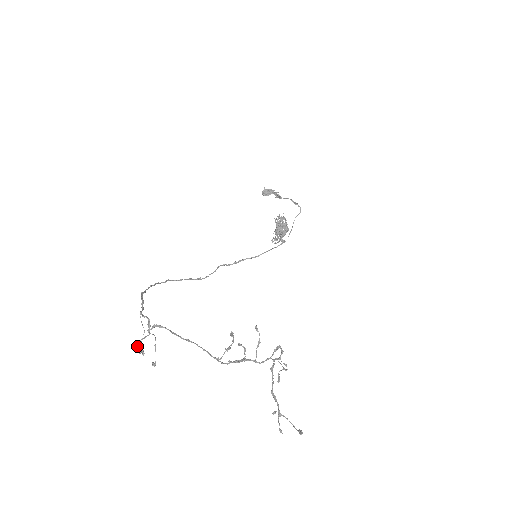
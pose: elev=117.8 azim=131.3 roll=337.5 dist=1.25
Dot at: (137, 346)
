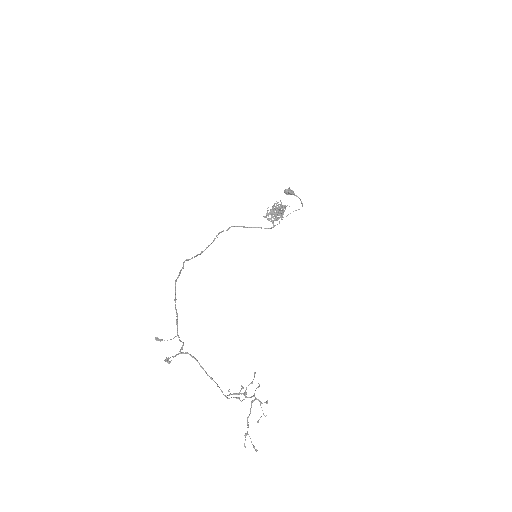
Dot at: (157, 340)
